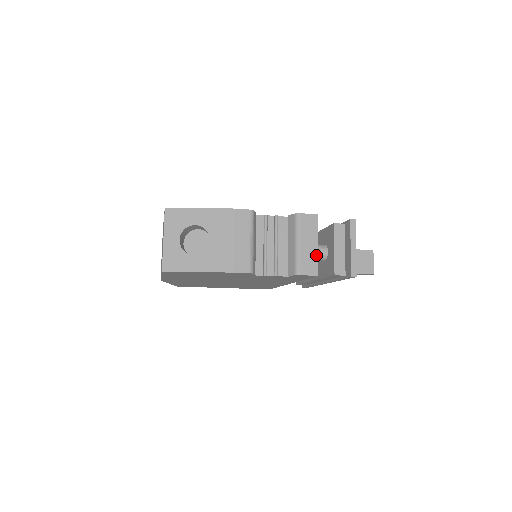
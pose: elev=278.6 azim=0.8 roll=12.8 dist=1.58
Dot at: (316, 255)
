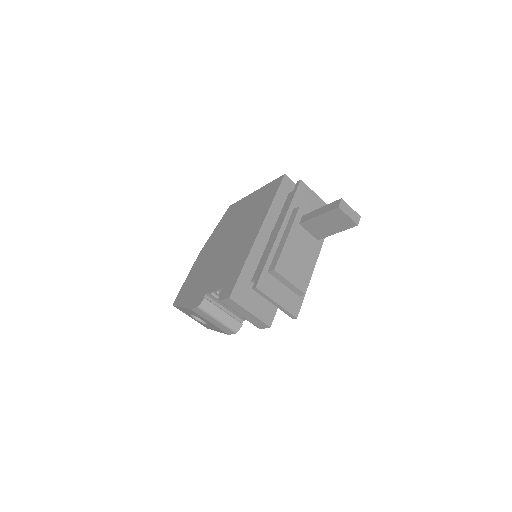
Dot at: (256, 318)
